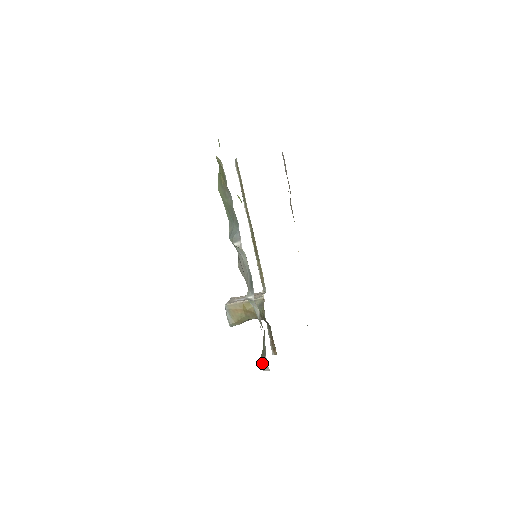
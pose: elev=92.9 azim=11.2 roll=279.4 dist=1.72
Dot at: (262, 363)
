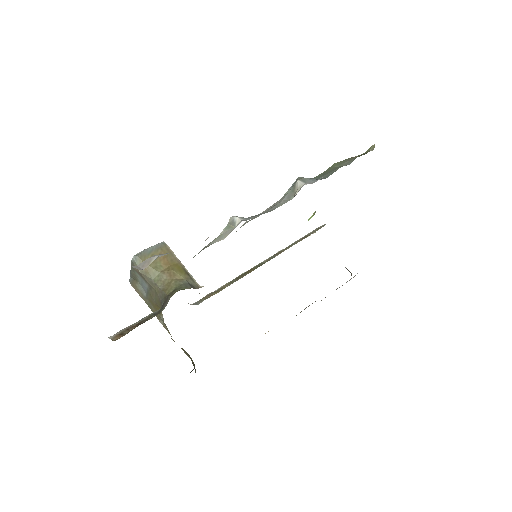
Dot at: occluded
